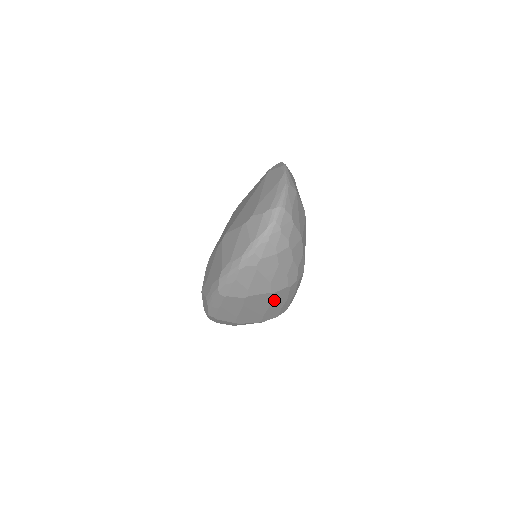
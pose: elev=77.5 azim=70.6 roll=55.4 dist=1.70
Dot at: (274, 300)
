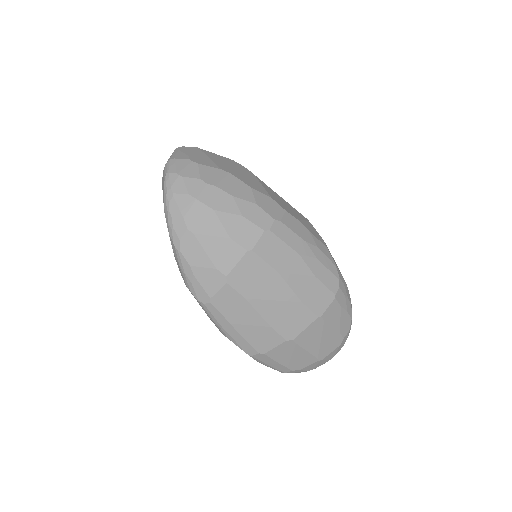
Dot at: (275, 264)
